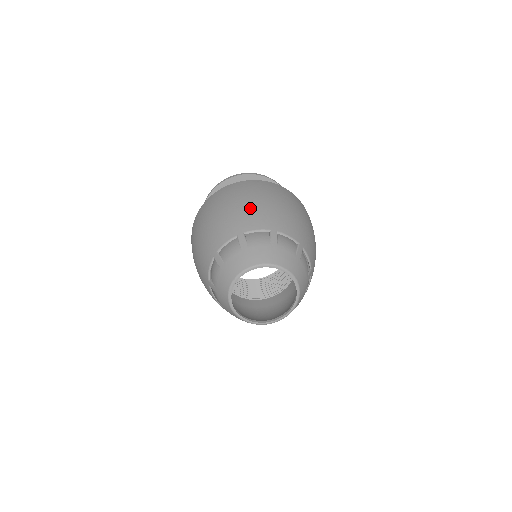
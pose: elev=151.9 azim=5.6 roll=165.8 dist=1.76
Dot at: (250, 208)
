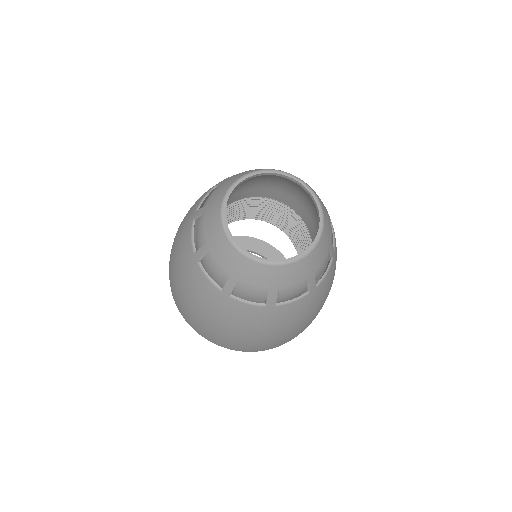
Dot at: occluded
